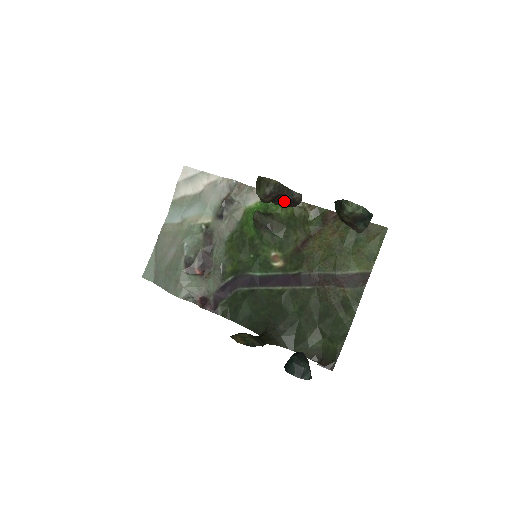
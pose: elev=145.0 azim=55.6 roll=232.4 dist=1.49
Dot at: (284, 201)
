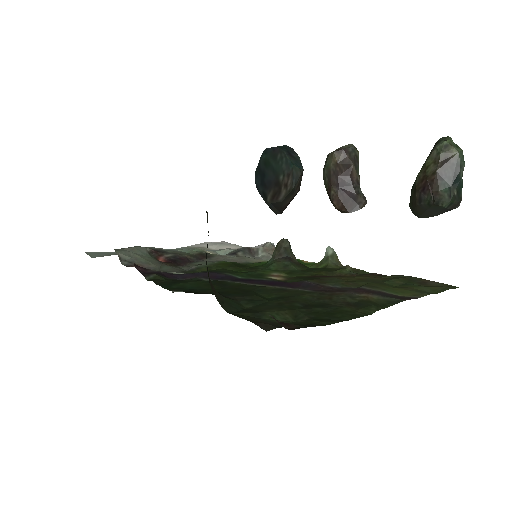
Dot at: (345, 191)
